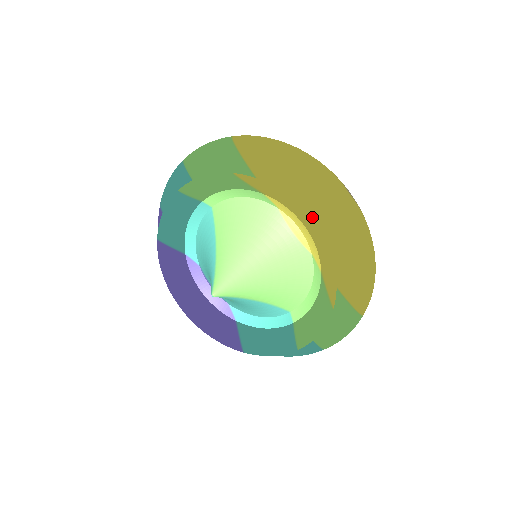
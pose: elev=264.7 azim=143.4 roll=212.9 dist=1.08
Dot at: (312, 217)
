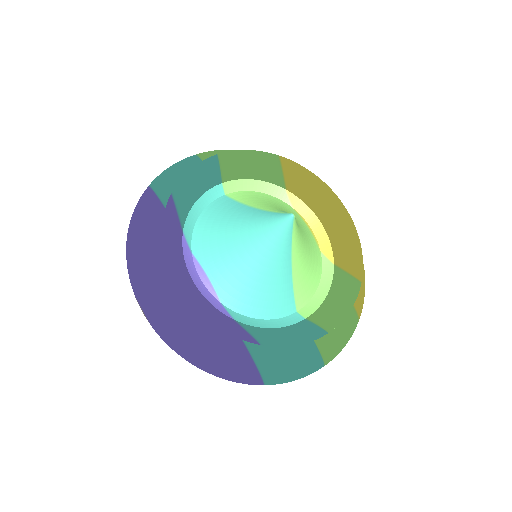
Dot at: occluded
